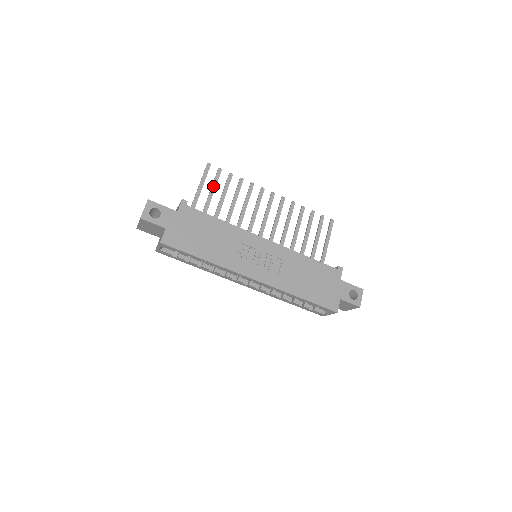
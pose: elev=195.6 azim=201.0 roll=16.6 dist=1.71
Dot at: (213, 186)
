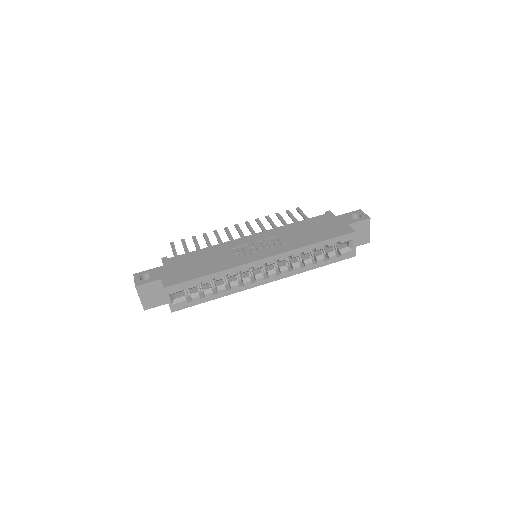
Dot at: (185, 250)
